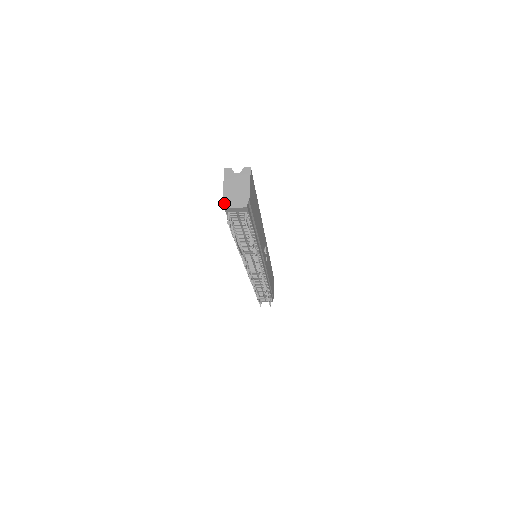
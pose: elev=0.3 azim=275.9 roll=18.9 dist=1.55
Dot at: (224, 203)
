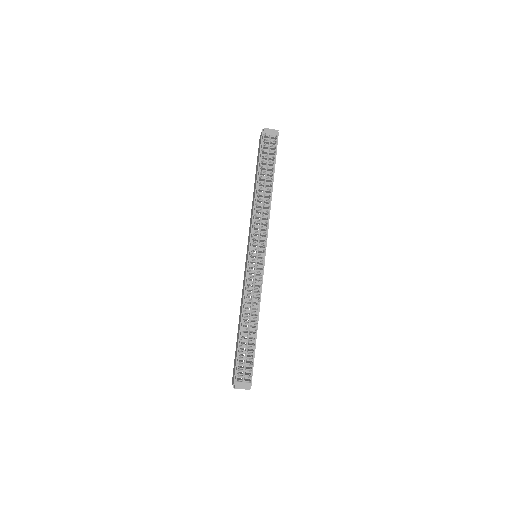
Dot at: (264, 129)
